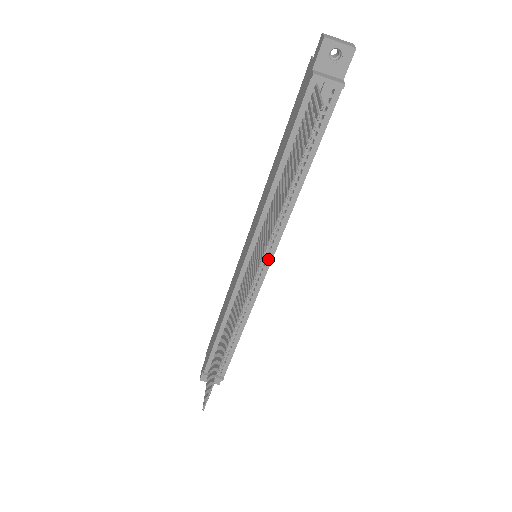
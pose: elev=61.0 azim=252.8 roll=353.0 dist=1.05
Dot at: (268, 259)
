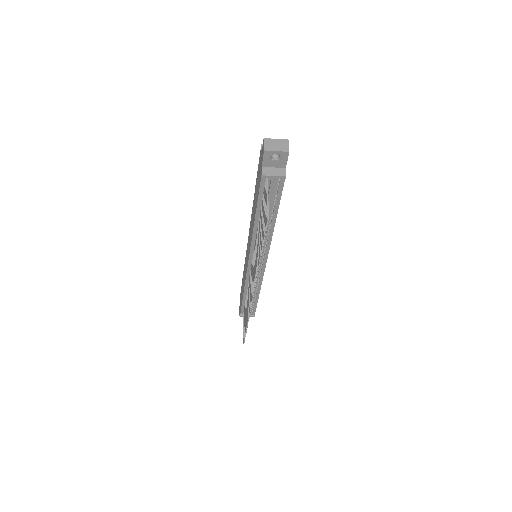
Dot at: (264, 260)
